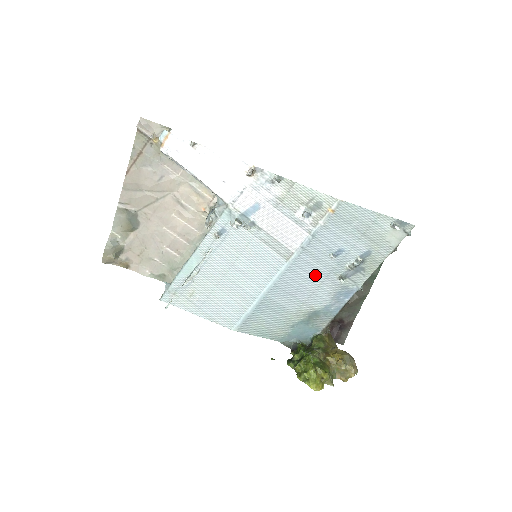
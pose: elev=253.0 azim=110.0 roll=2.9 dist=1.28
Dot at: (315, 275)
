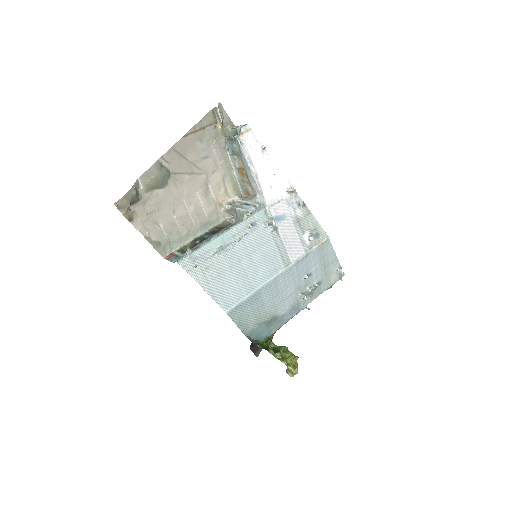
Dot at: (291, 286)
